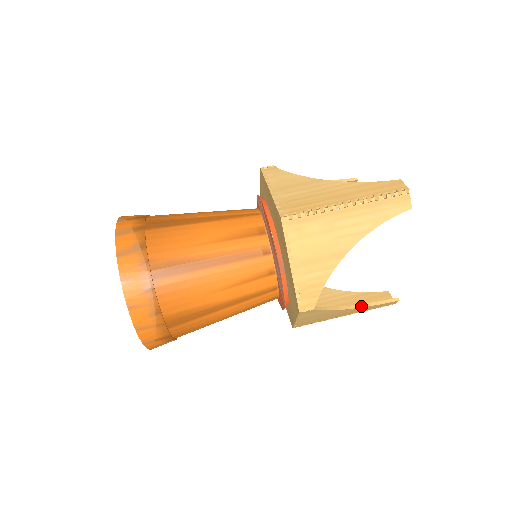
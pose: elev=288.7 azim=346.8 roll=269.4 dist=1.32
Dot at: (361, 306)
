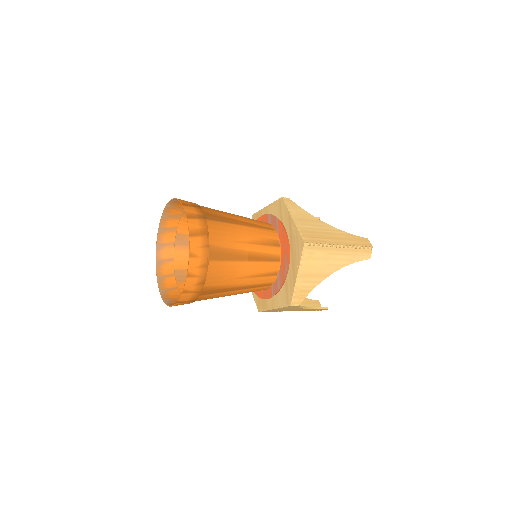
Dot at: (310, 308)
